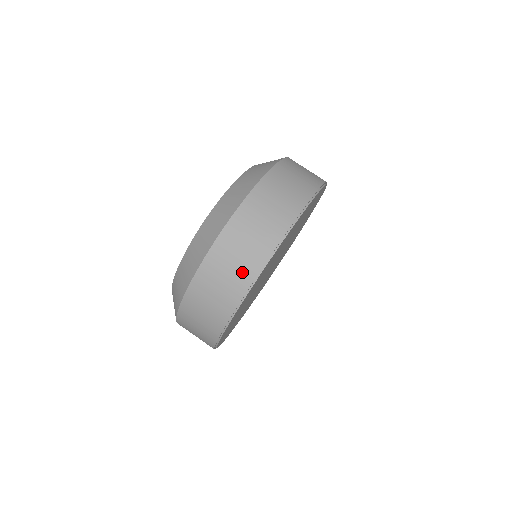
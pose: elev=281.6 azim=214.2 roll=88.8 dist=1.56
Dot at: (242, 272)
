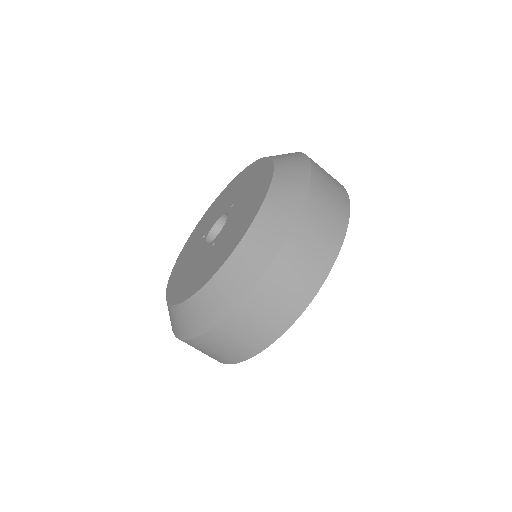
Dot at: (233, 354)
